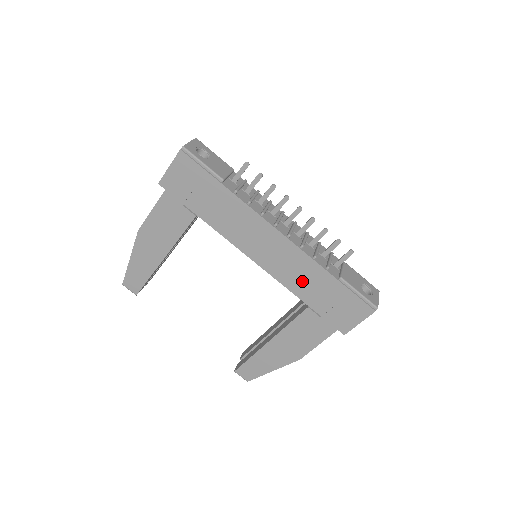
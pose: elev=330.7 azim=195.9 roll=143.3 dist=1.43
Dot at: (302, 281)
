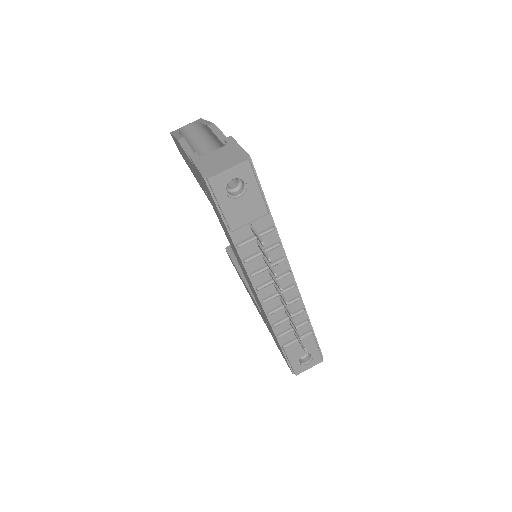
Dot at: (263, 313)
